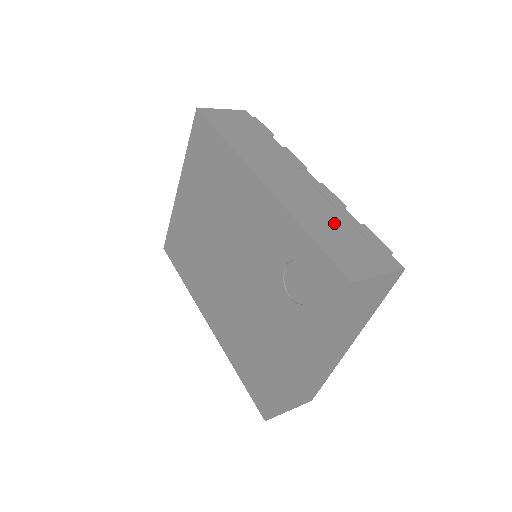
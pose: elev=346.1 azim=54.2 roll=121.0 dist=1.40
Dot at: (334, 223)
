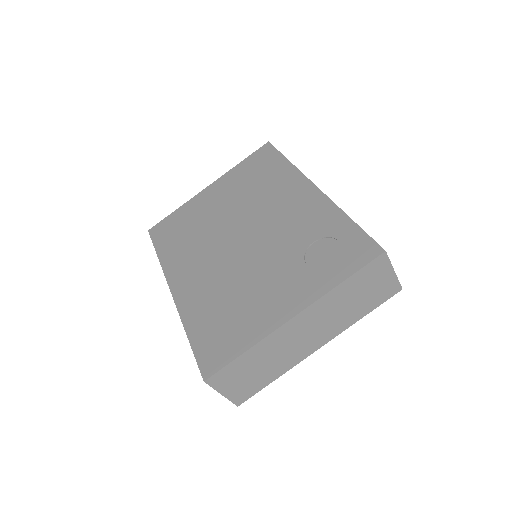
Dot at: occluded
